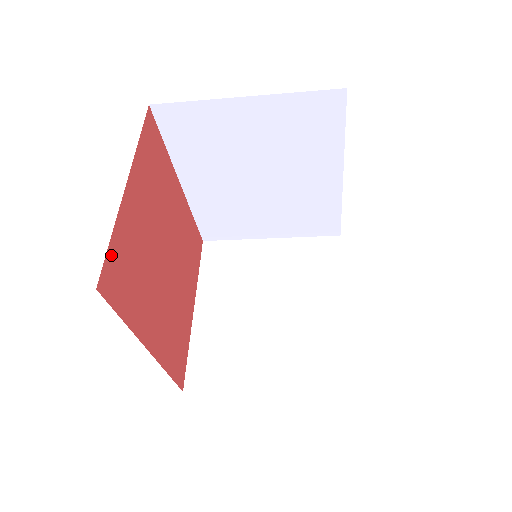
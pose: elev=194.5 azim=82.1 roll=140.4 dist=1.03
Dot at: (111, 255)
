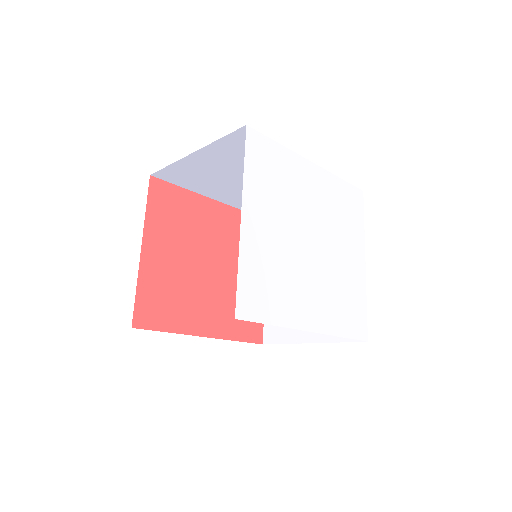
Dot at: (140, 301)
